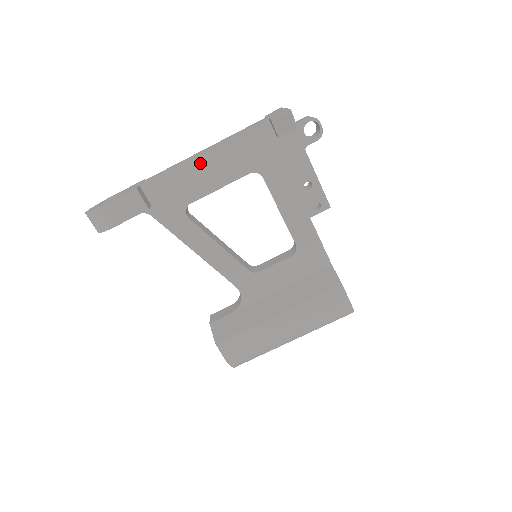
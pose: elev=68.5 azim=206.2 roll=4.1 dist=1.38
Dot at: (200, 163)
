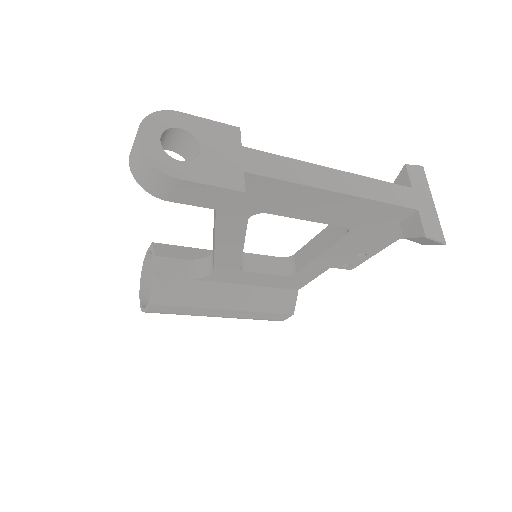
Dot at: (324, 197)
